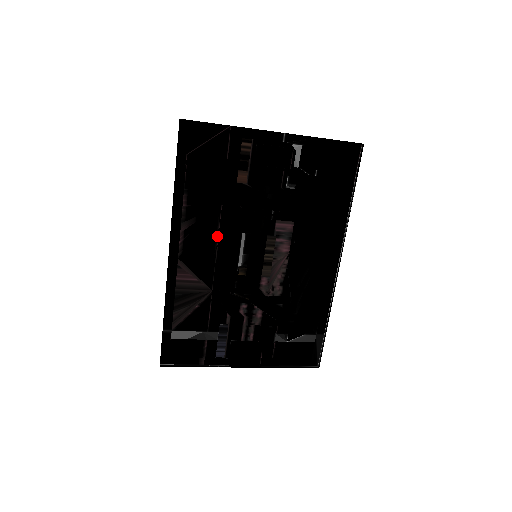
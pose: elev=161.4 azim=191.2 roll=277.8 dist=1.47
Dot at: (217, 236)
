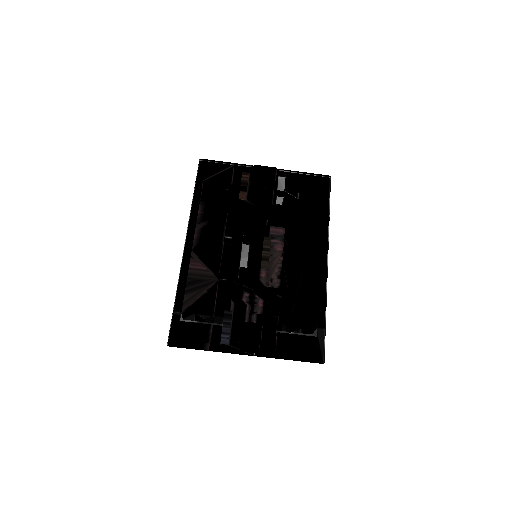
Dot at: (223, 235)
